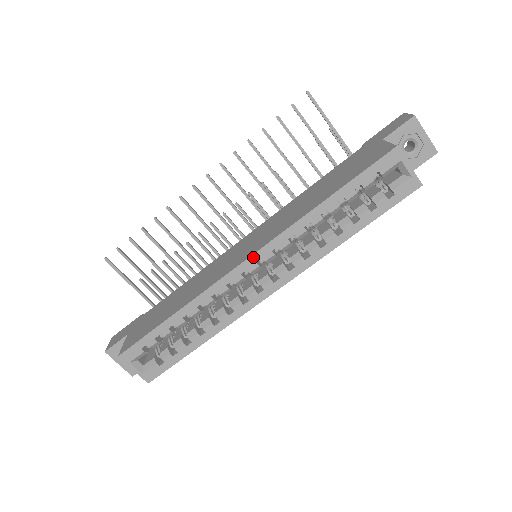
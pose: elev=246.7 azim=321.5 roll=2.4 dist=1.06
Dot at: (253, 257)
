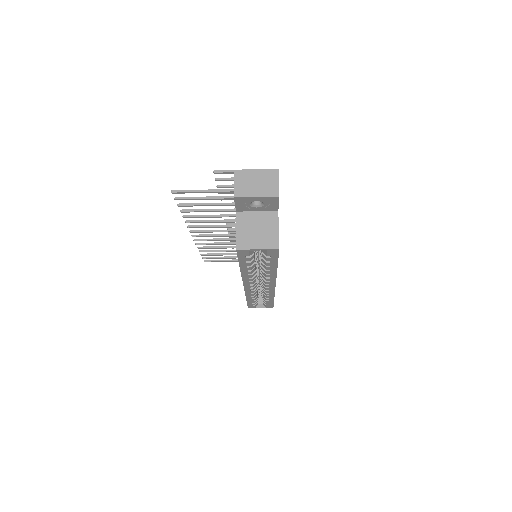
Dot at: (245, 285)
